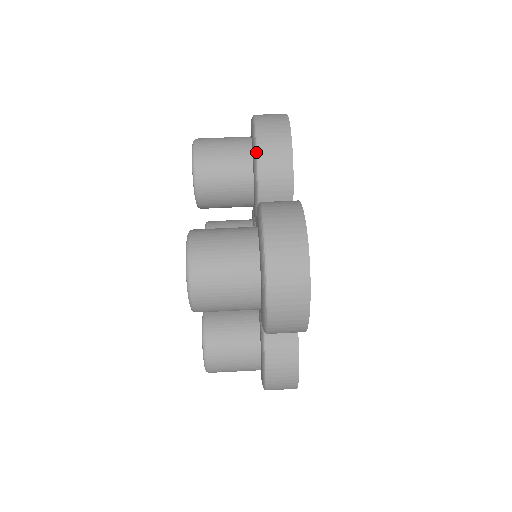
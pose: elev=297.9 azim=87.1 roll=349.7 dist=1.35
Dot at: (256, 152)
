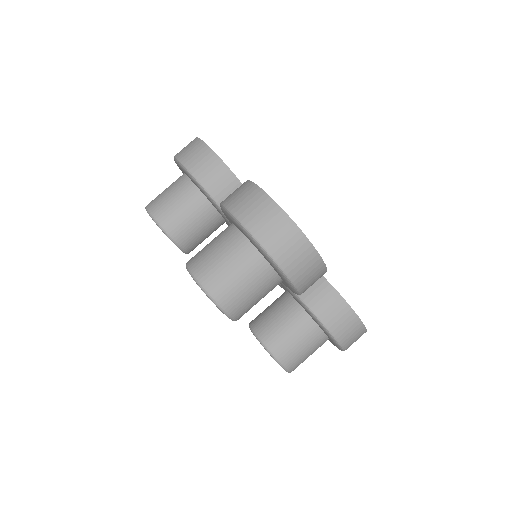
Dot at: (193, 176)
